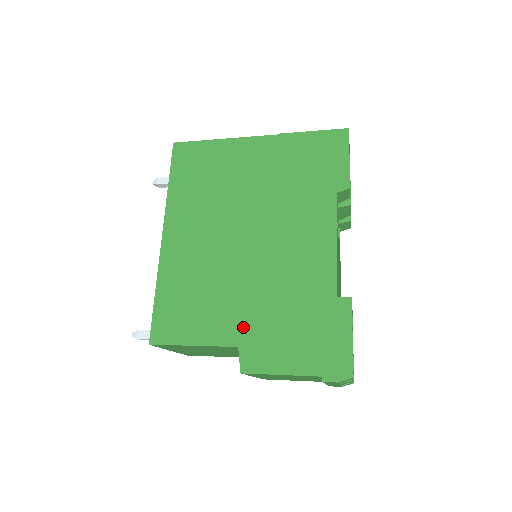
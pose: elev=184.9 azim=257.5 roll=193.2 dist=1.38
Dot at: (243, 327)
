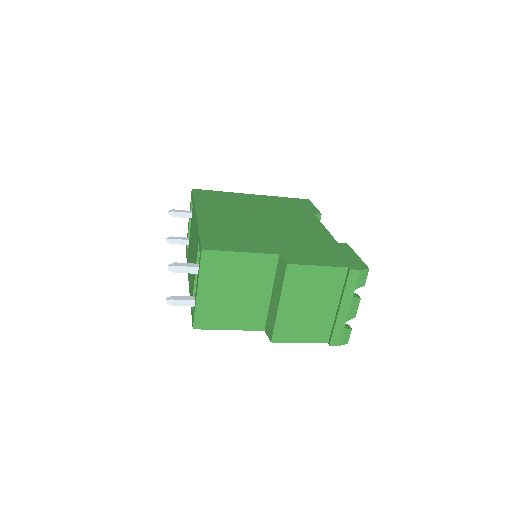
Dot at: (279, 248)
